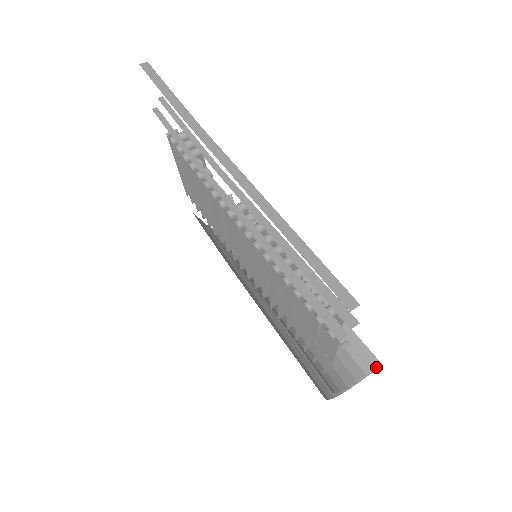
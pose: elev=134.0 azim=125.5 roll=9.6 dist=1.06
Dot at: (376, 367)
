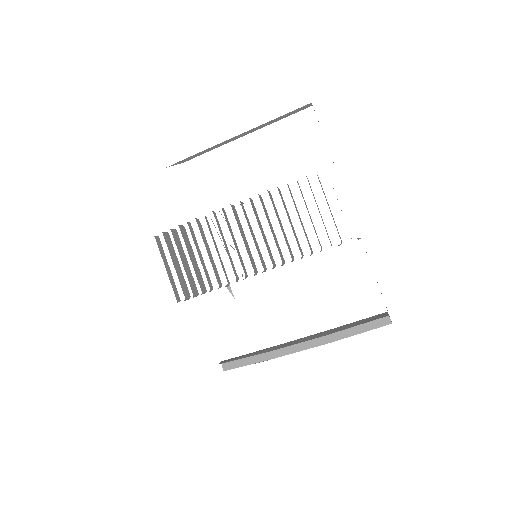
Dot at: (387, 313)
